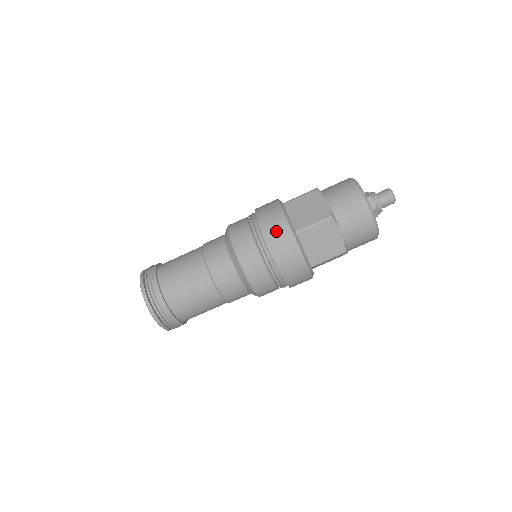
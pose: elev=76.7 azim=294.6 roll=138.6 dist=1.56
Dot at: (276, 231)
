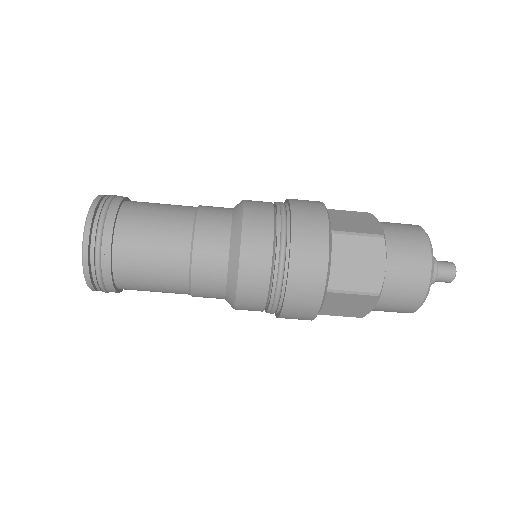
Dot at: (308, 215)
